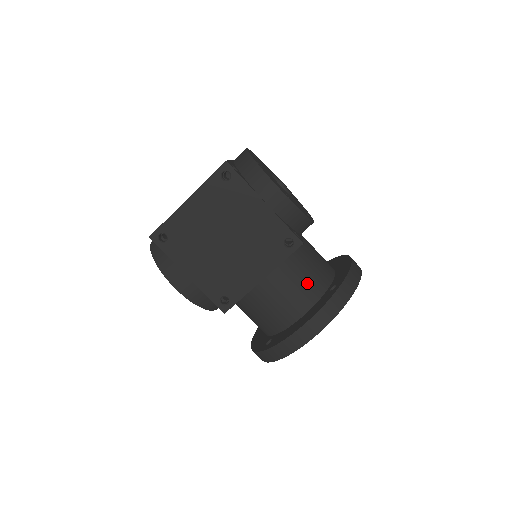
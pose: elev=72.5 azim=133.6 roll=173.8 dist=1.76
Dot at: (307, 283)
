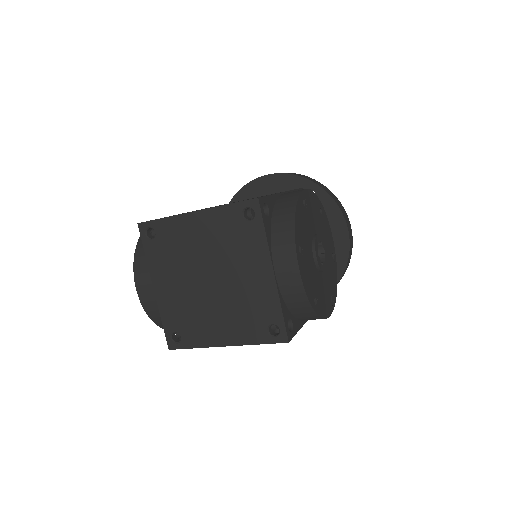
Dot at: occluded
